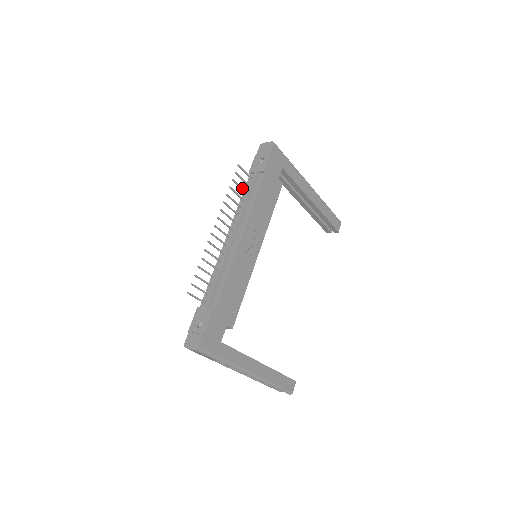
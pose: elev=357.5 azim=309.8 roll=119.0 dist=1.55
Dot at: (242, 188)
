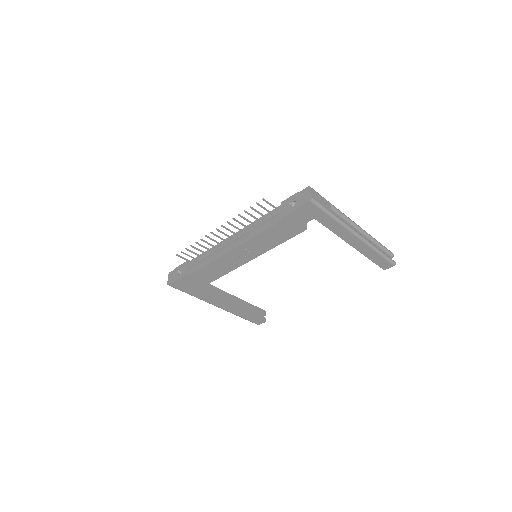
Dot at: (261, 214)
